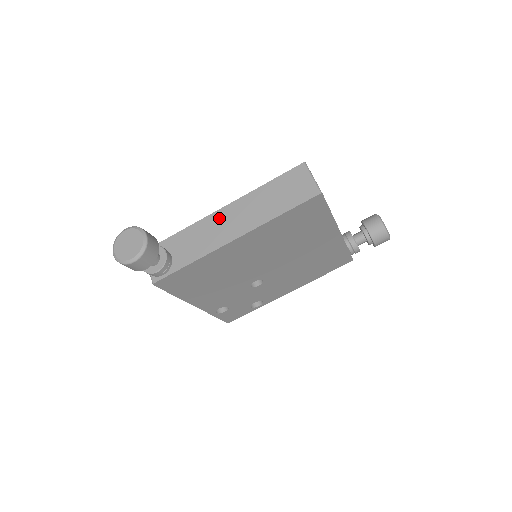
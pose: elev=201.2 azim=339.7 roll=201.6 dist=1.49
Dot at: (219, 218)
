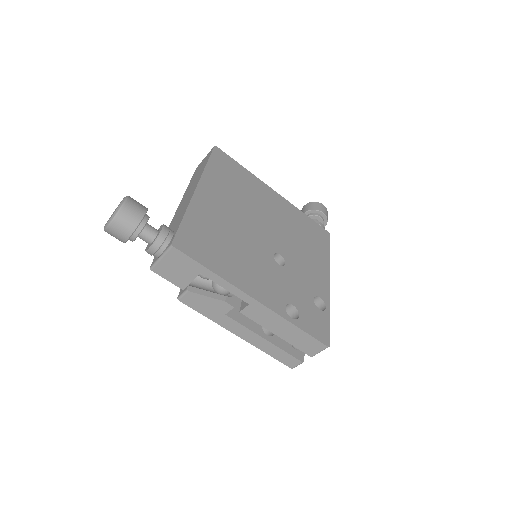
Dot at: (179, 208)
